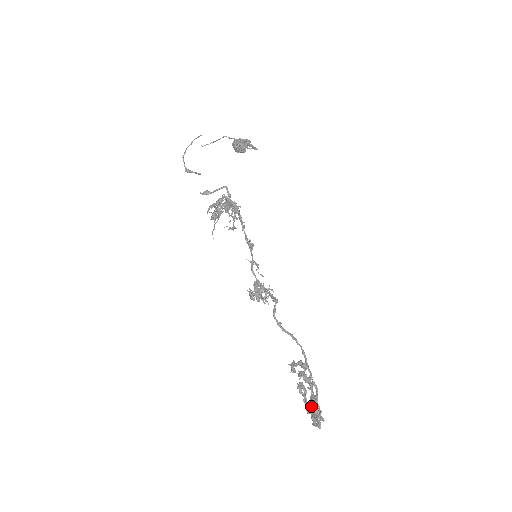
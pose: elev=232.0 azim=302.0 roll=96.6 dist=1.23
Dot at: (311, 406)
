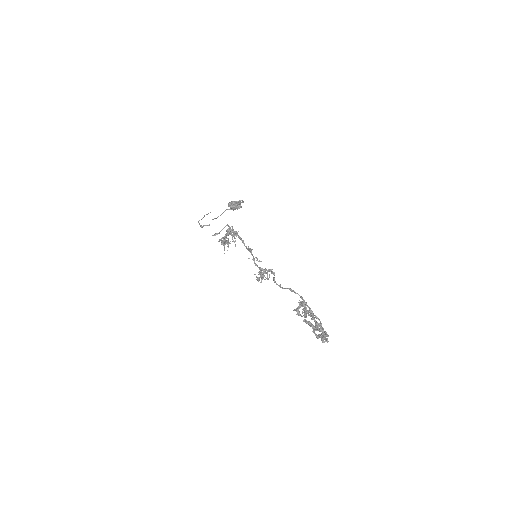
Dot at: (316, 329)
